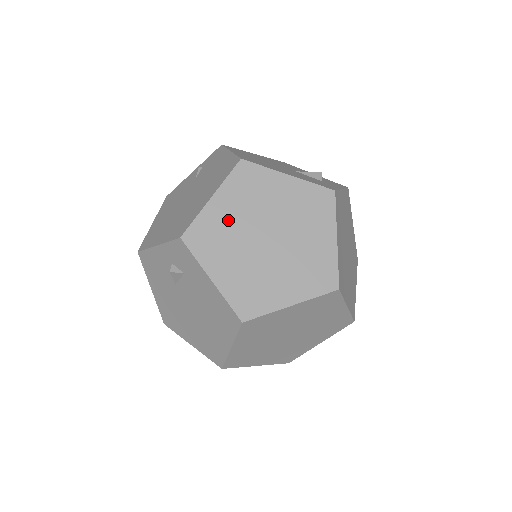
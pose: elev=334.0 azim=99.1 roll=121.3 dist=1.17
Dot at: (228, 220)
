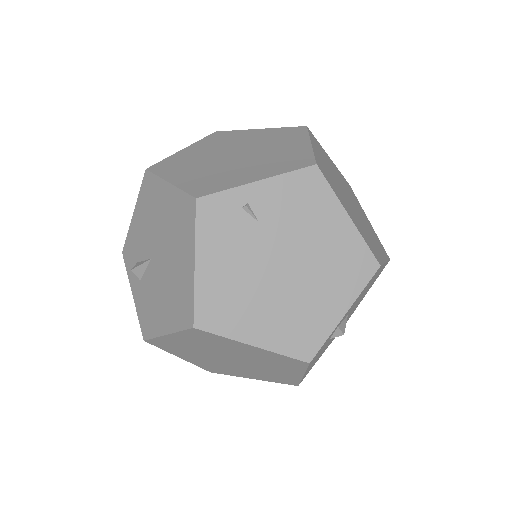
Dot at: occluded
